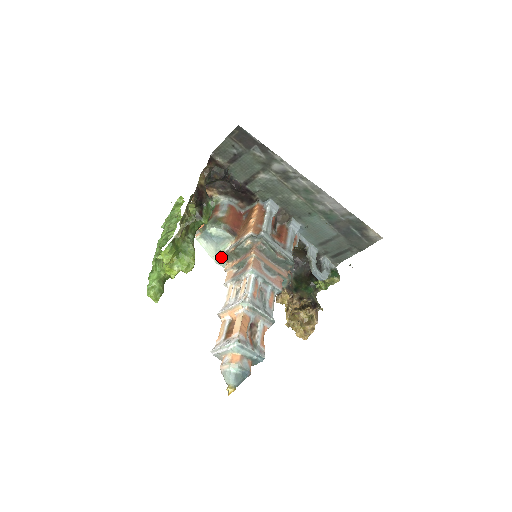
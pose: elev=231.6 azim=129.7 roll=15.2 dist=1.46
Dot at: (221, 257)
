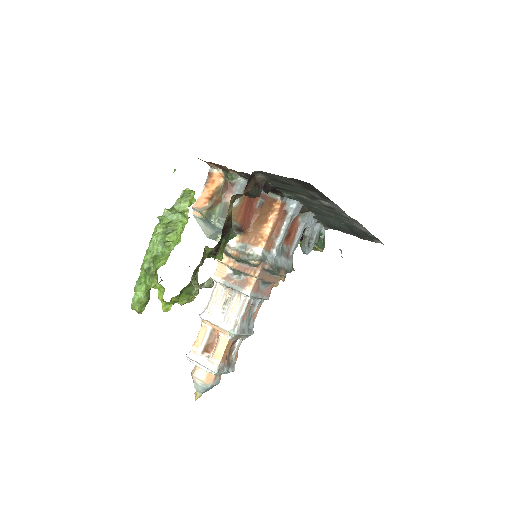
Dot at: (216, 236)
